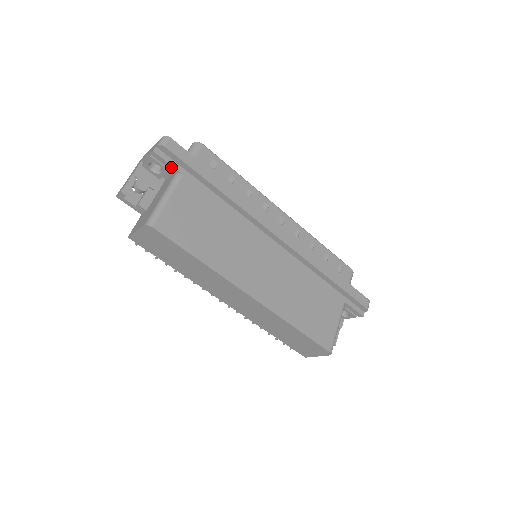
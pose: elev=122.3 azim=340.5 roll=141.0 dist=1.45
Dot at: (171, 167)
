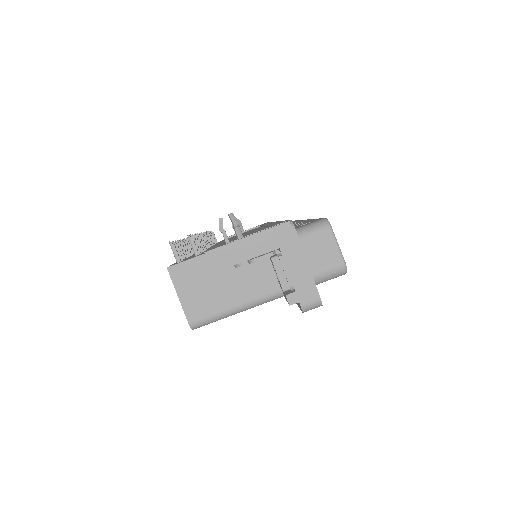
Dot at: occluded
